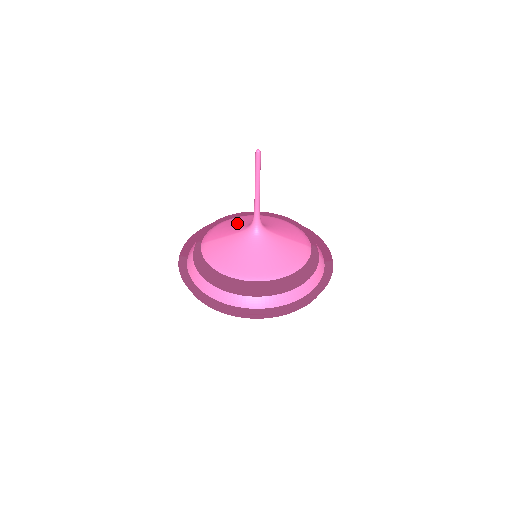
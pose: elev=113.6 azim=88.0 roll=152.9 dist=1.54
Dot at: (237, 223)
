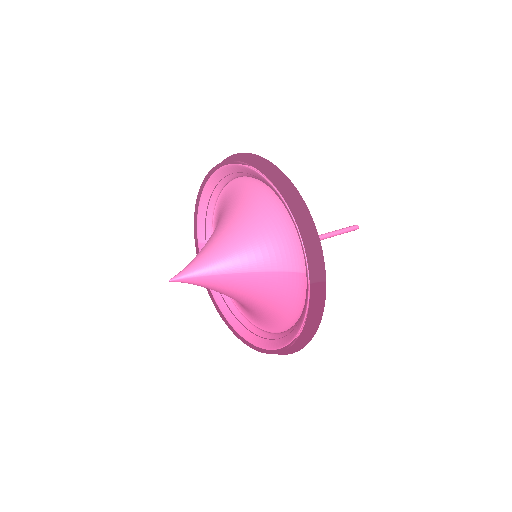
Dot at: occluded
